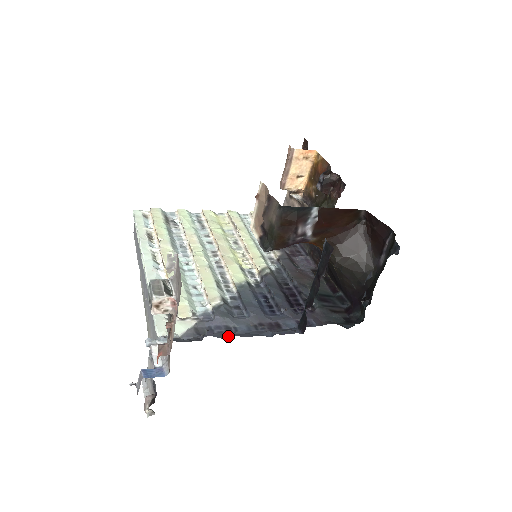
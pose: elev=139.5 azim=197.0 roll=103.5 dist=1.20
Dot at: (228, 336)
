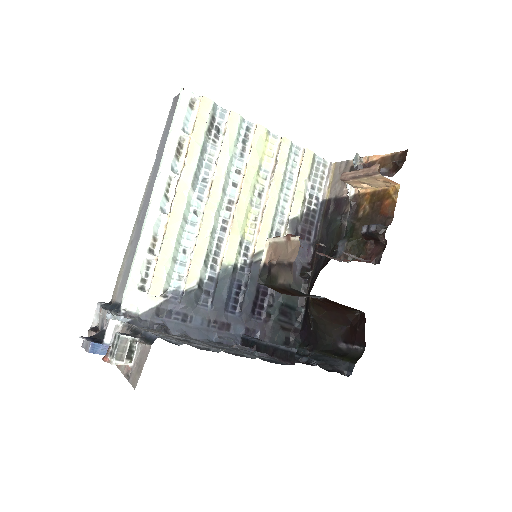
Dot at: (178, 333)
